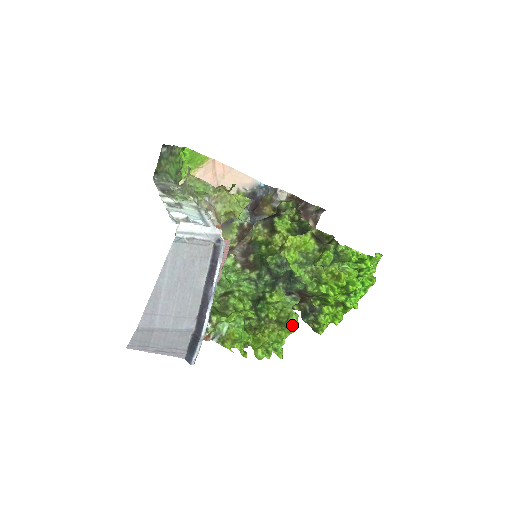
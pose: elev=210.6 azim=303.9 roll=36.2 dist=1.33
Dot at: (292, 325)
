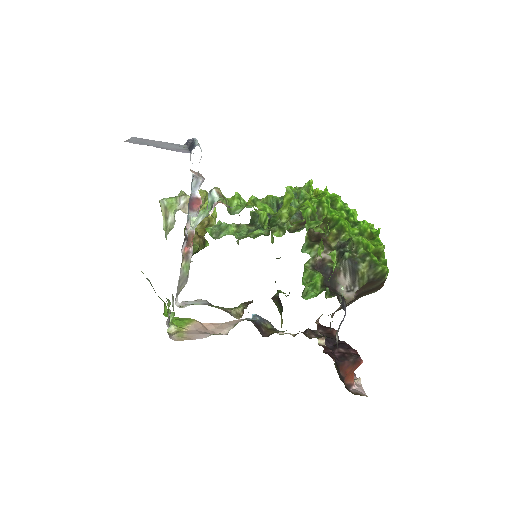
Dot at: occluded
